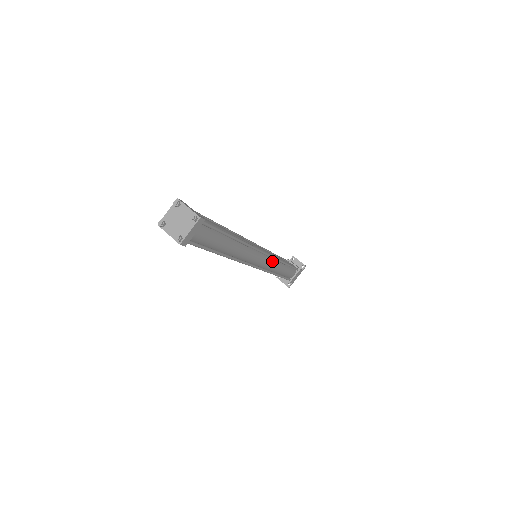
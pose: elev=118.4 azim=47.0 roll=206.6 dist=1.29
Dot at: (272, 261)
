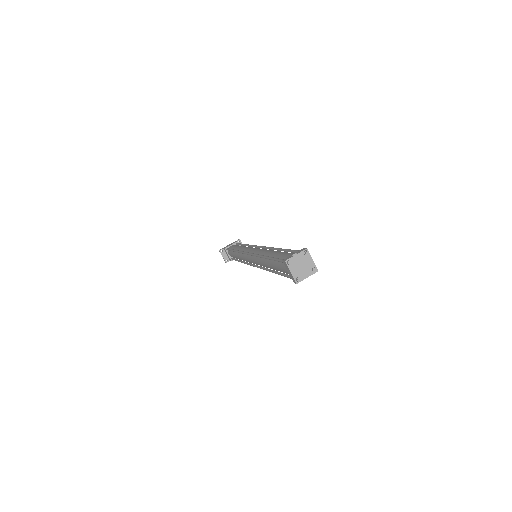
Dot at: occluded
